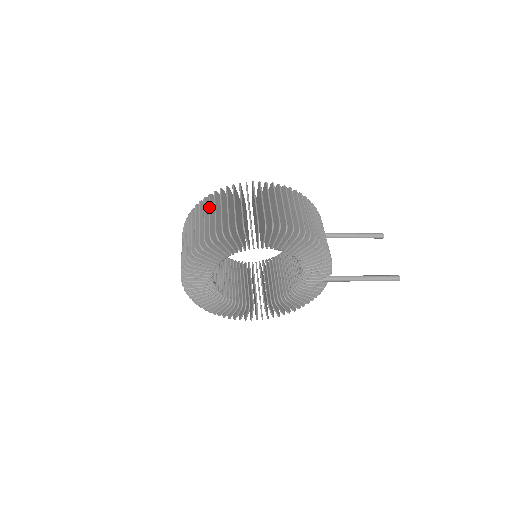
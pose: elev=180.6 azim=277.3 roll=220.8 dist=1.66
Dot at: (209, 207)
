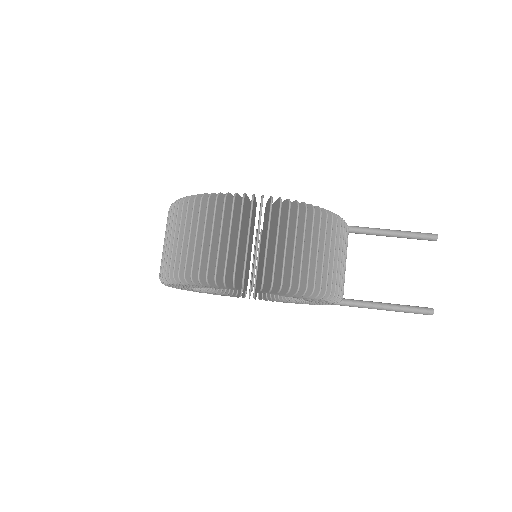
Dot at: (185, 223)
